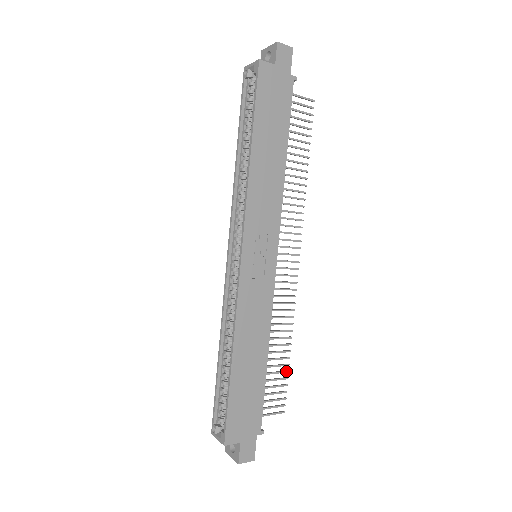
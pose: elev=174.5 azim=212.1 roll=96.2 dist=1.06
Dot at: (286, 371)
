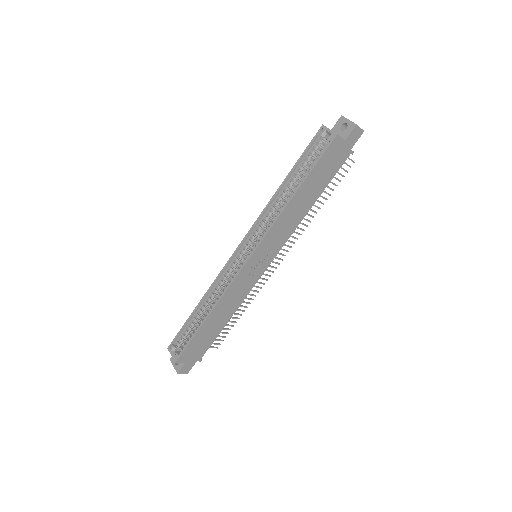
Dot at: (232, 326)
